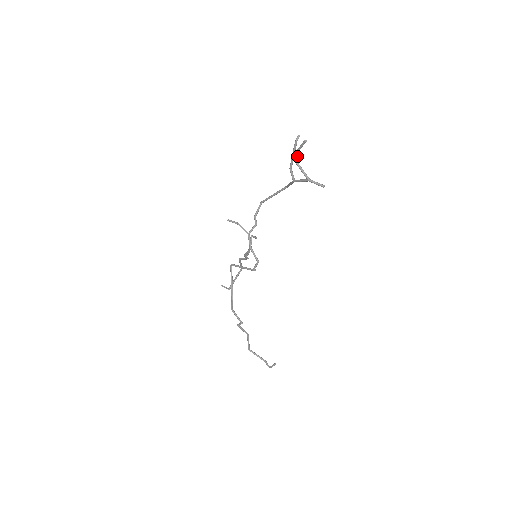
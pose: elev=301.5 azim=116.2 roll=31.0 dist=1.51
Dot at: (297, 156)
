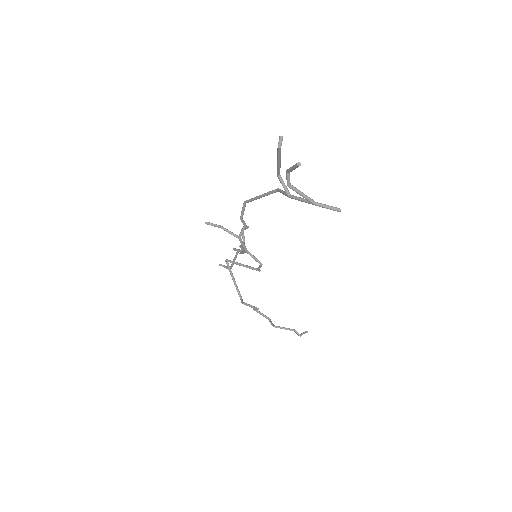
Dot at: (289, 178)
